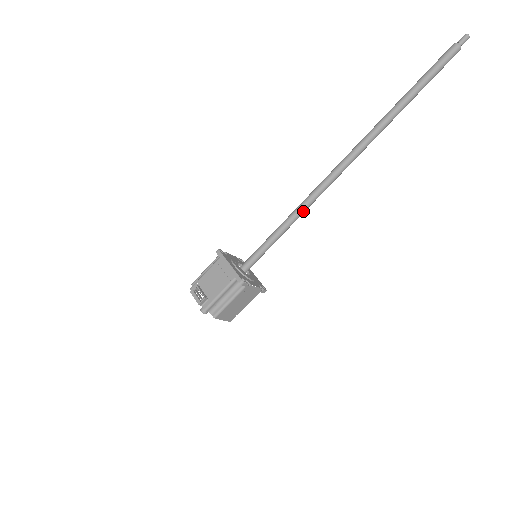
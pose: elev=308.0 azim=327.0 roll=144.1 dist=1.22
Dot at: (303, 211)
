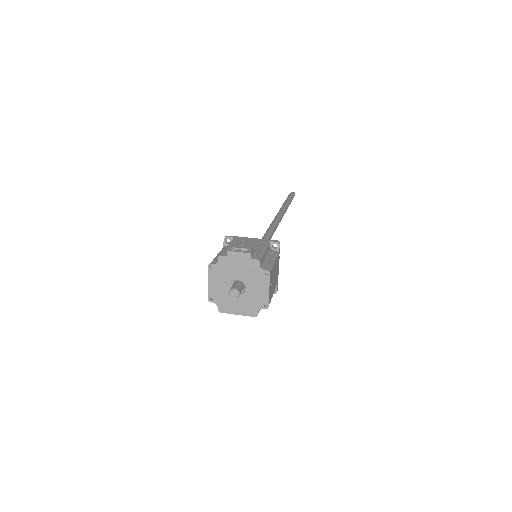
Dot at: (272, 235)
